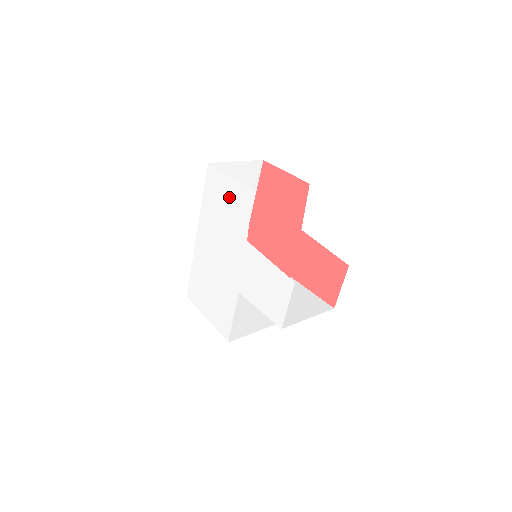
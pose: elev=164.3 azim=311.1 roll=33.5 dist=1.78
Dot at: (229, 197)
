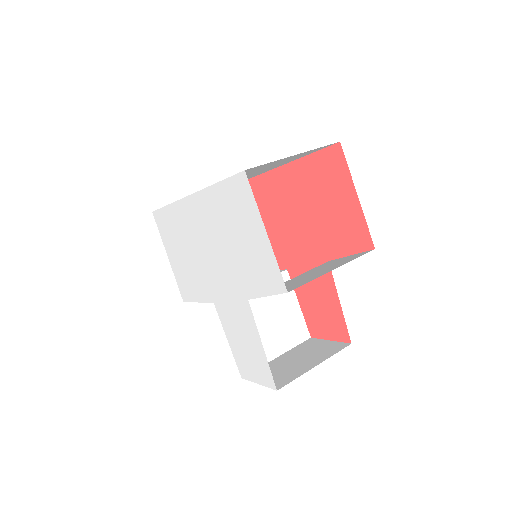
Dot at: (252, 244)
